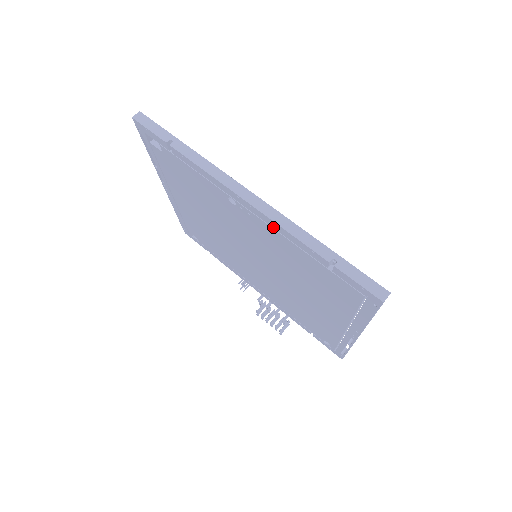
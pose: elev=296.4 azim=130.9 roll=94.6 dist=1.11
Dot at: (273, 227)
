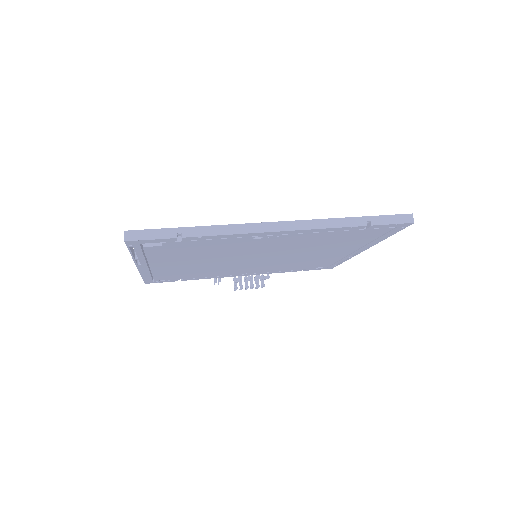
Dot at: (308, 233)
